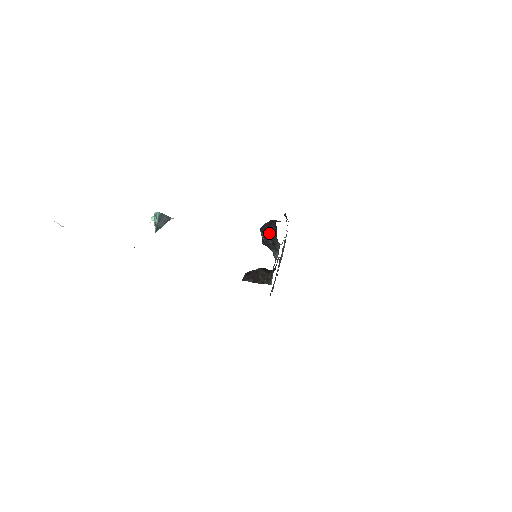
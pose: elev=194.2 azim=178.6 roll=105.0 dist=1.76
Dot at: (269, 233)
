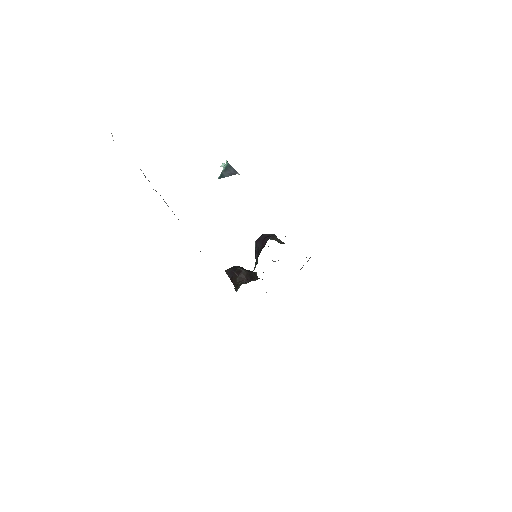
Dot at: (259, 245)
